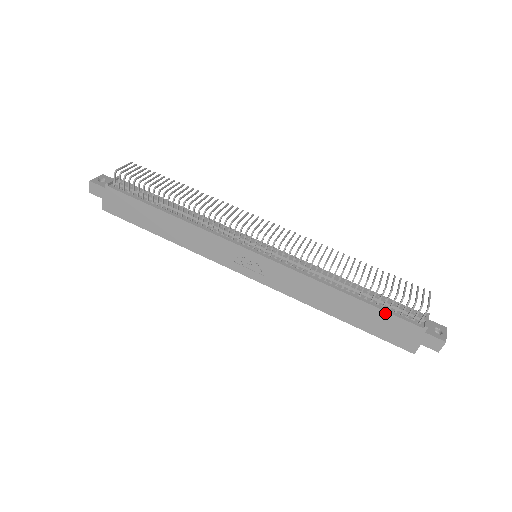
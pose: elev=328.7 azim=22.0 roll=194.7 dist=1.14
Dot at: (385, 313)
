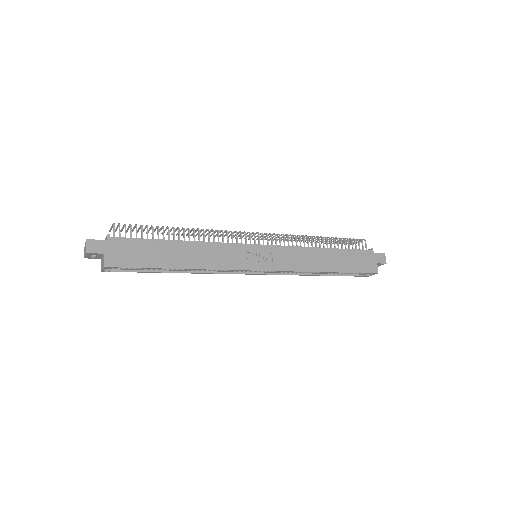
Dot at: (351, 251)
